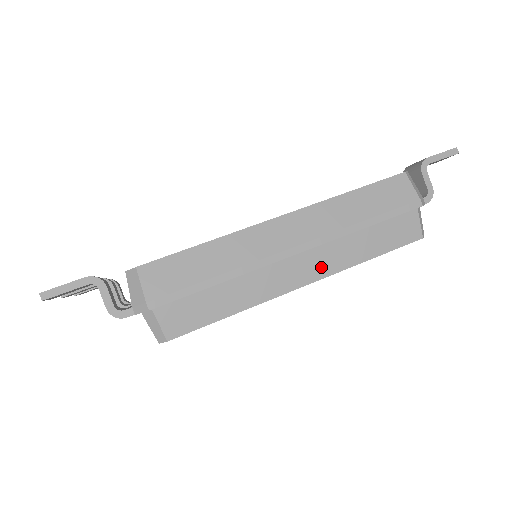
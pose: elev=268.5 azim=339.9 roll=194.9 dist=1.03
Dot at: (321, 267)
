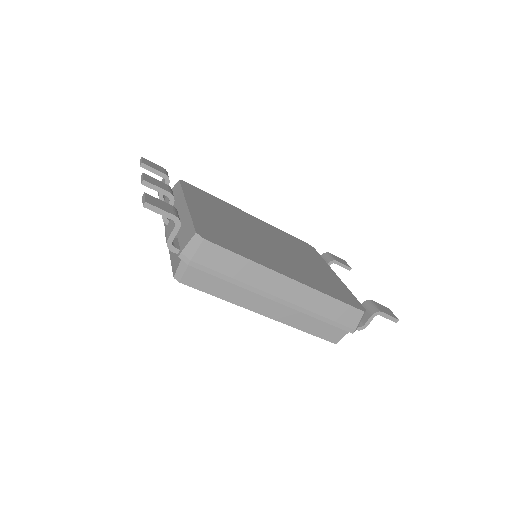
Dot at: (281, 315)
